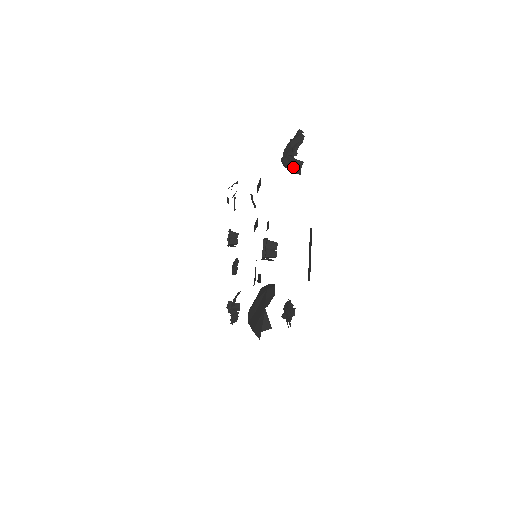
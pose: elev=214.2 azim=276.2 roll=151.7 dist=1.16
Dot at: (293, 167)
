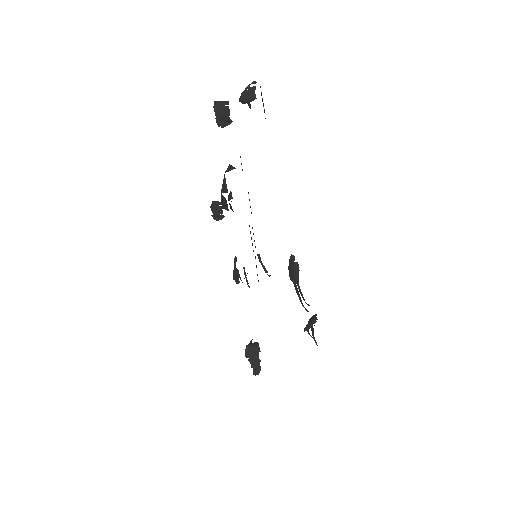
Dot at: (249, 95)
